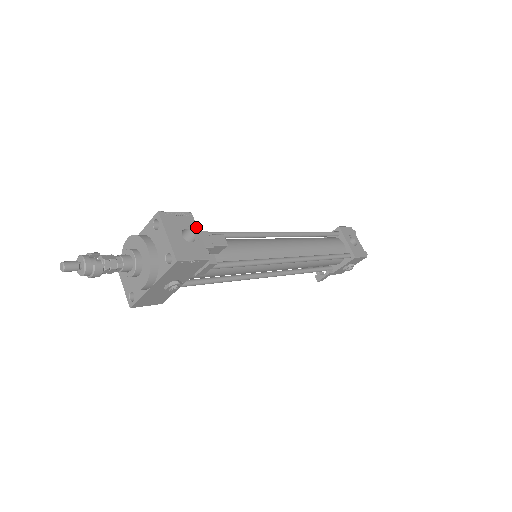
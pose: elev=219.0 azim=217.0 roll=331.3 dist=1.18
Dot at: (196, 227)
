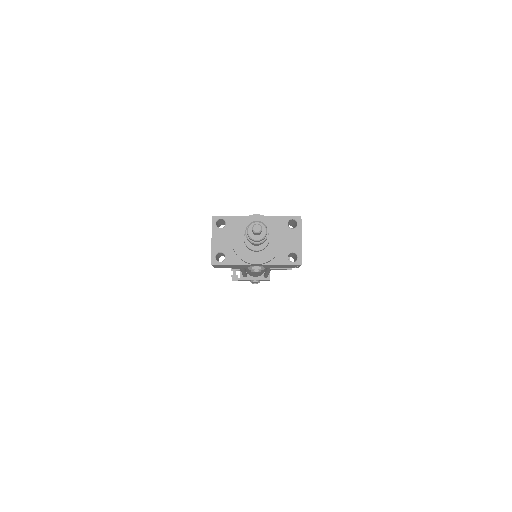
Dot at: occluded
